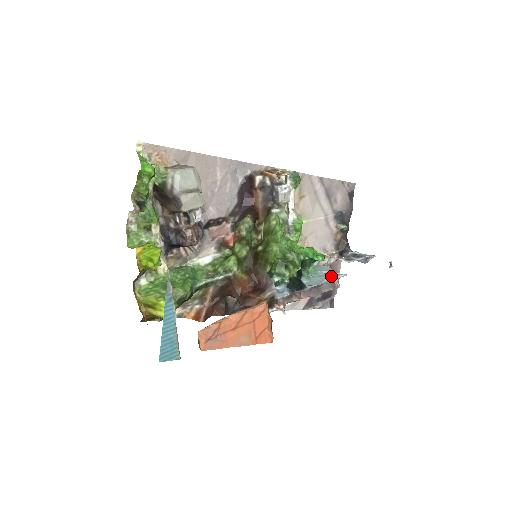
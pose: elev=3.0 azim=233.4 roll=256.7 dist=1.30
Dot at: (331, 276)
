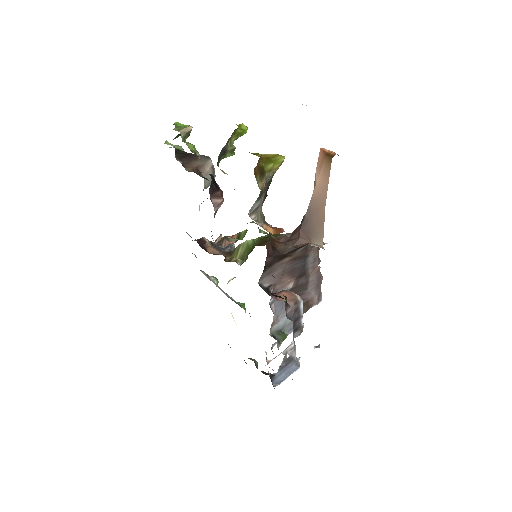
Dot at: occluded
